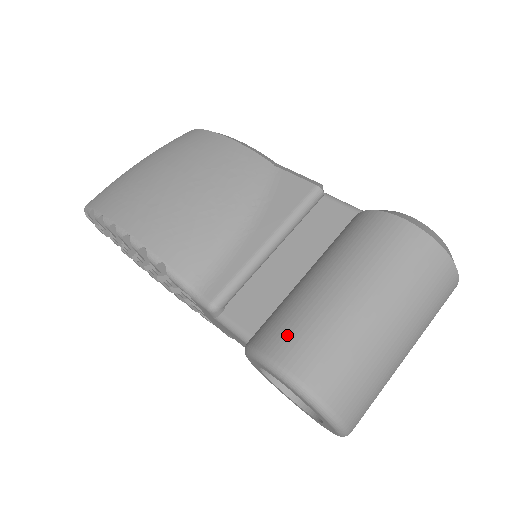
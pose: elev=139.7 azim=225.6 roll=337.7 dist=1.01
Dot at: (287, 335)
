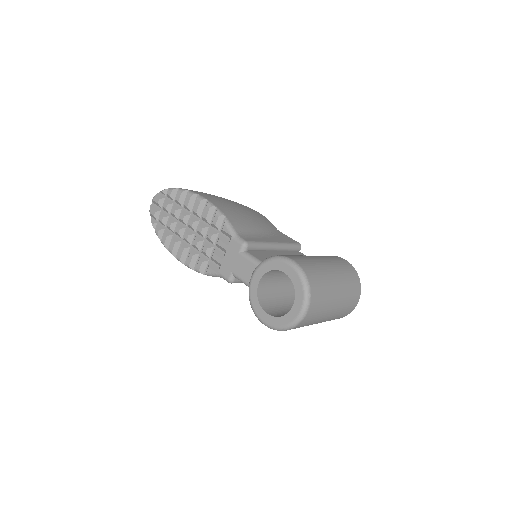
Dot at: (294, 256)
